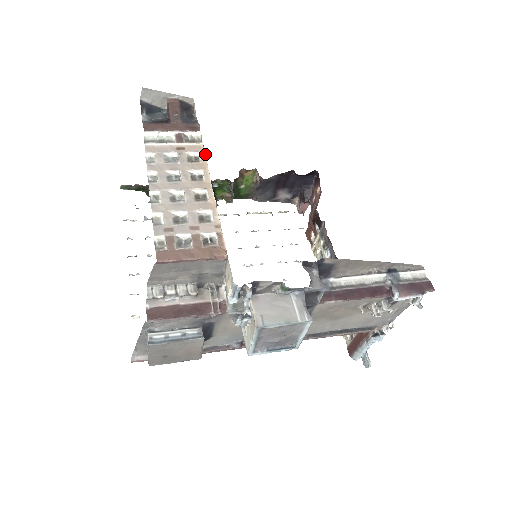
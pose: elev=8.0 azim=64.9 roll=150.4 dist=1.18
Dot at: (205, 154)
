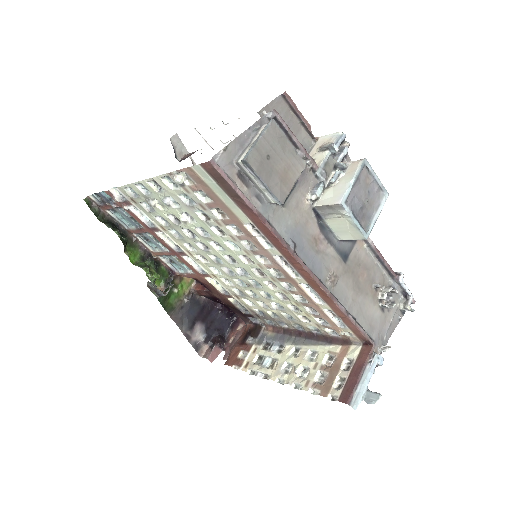
Dot at: occluded
